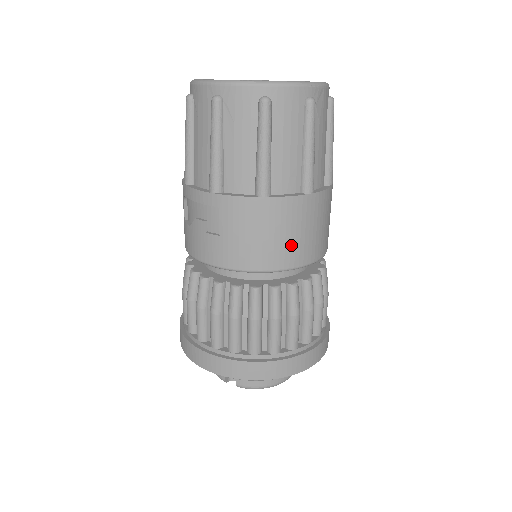
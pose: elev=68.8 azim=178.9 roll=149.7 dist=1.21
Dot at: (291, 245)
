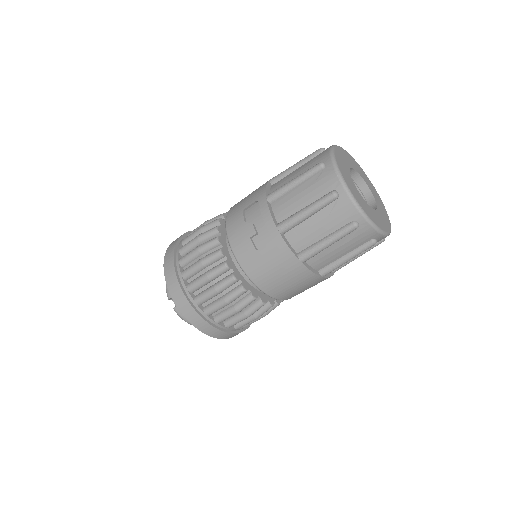
Dot at: (285, 289)
